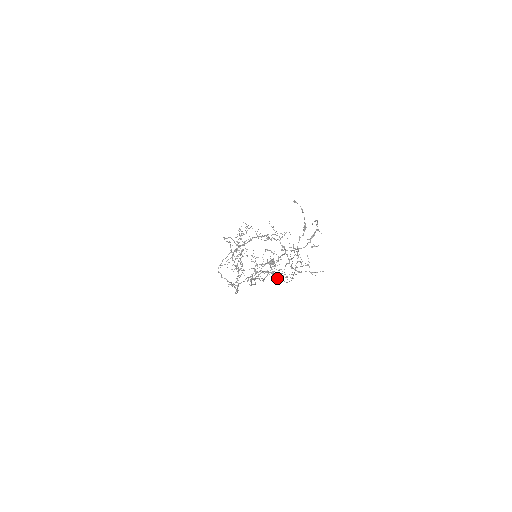
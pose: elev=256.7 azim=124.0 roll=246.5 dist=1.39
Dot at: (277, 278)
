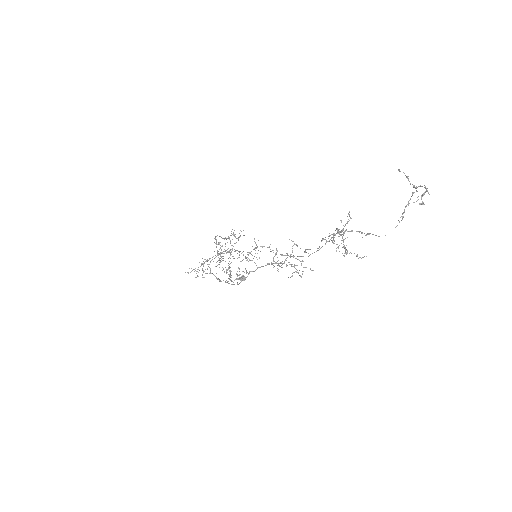
Dot at: occluded
